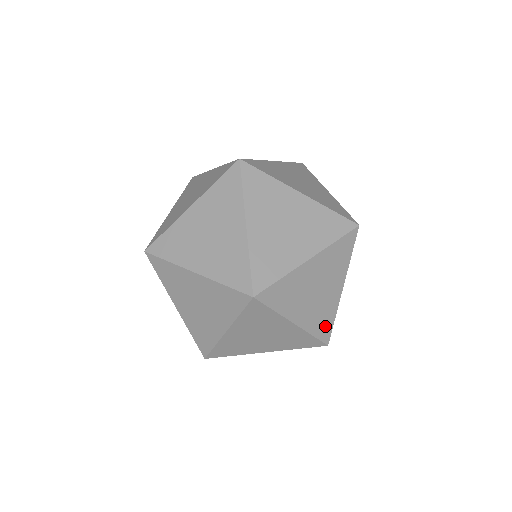
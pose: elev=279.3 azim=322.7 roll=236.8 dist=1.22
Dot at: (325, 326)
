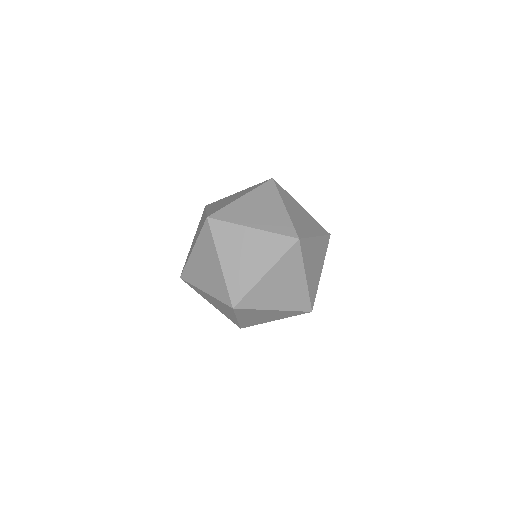
Dot at: (302, 303)
